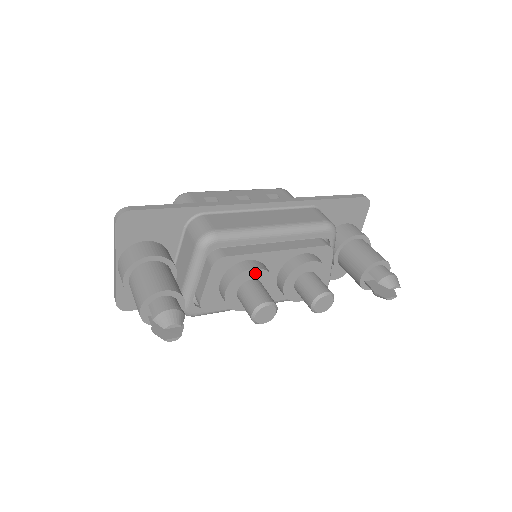
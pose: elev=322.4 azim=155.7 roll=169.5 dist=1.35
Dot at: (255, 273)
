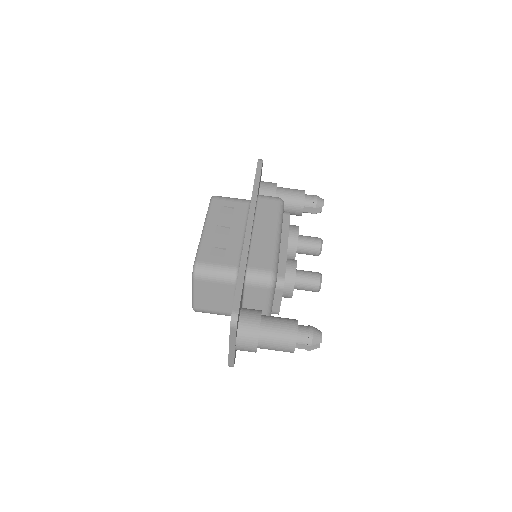
Dot at: occluded
